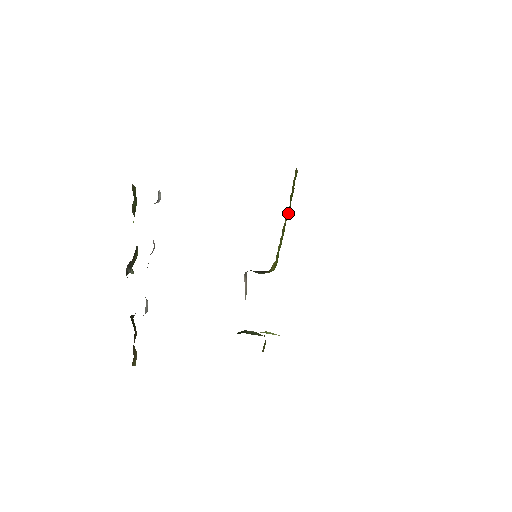
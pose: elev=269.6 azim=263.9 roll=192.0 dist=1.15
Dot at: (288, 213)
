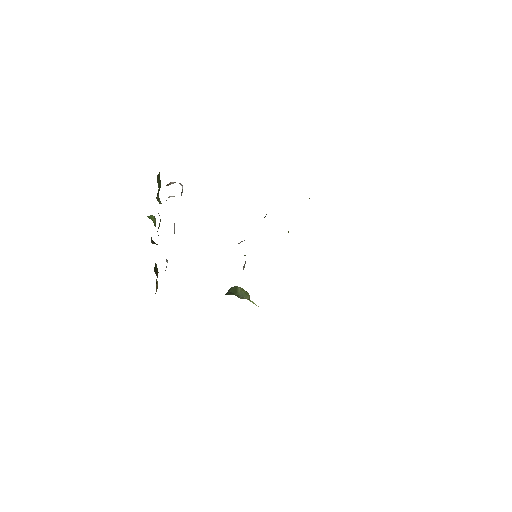
Dot at: occluded
